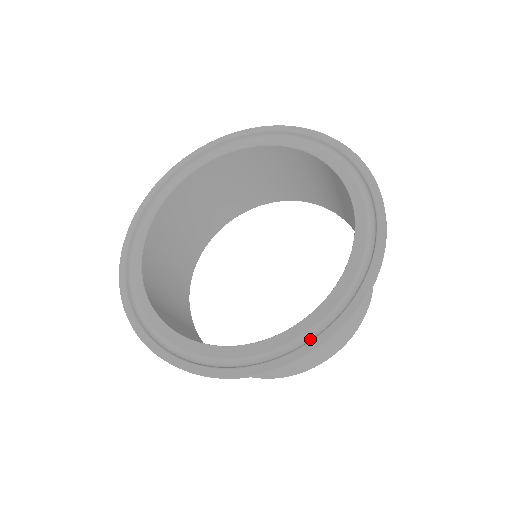
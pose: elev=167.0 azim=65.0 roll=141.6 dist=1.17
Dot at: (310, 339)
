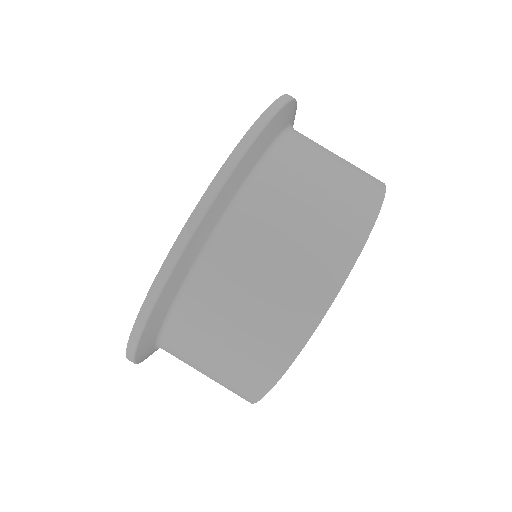
Dot at: occluded
